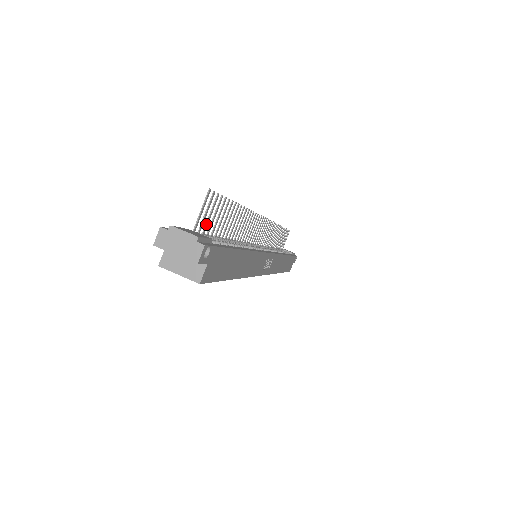
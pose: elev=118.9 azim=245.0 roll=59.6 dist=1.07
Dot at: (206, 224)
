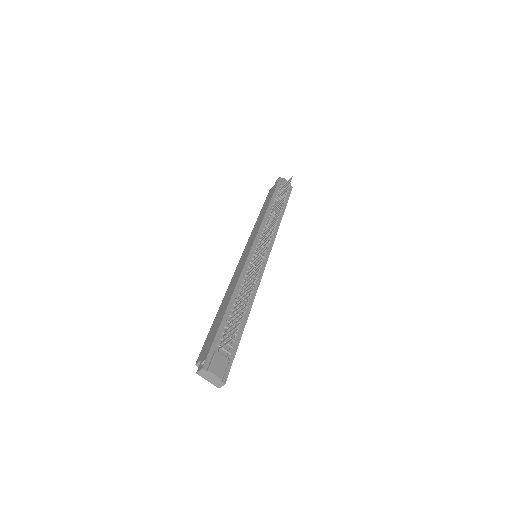
Dot at: occluded
